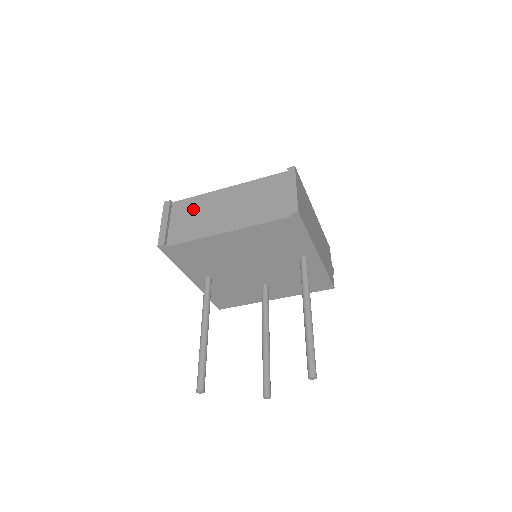
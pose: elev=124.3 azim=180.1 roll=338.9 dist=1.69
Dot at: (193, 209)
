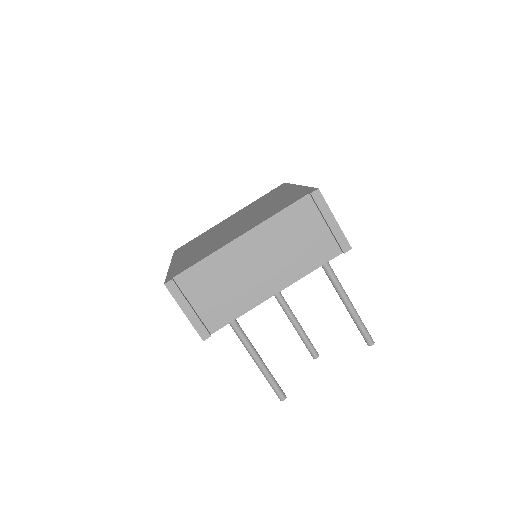
Dot at: (212, 279)
